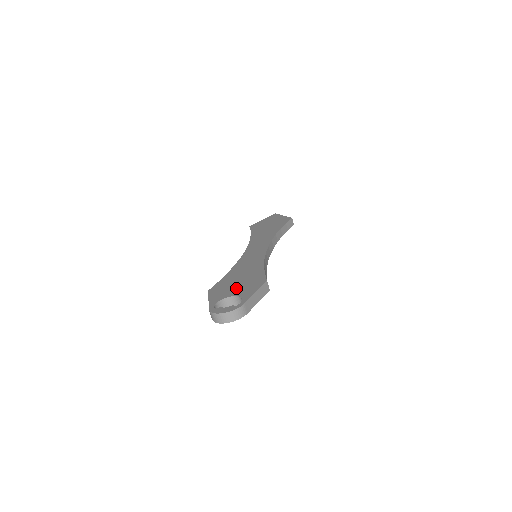
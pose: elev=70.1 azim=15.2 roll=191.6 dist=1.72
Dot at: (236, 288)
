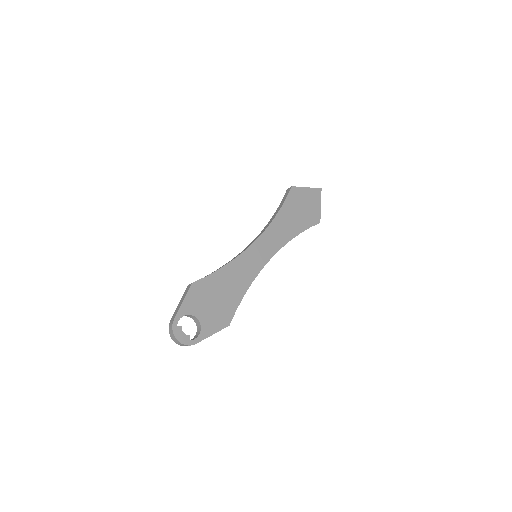
Dot at: (208, 309)
